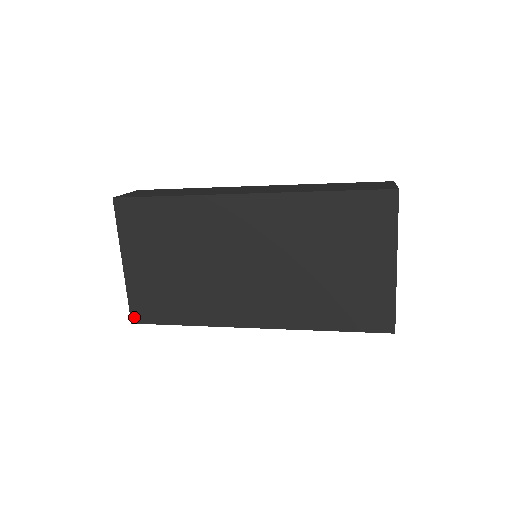
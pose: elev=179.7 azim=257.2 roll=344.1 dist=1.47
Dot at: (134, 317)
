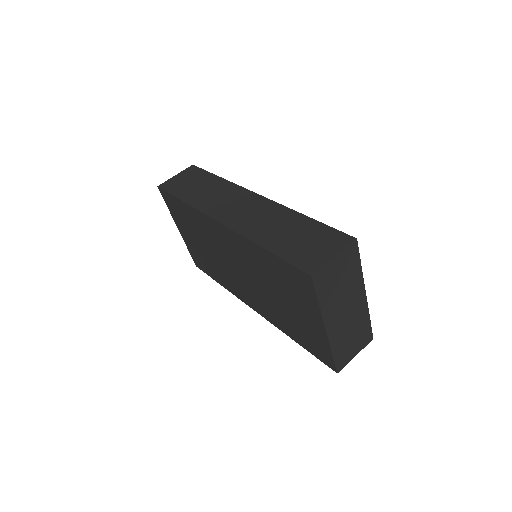
Dot at: (196, 264)
